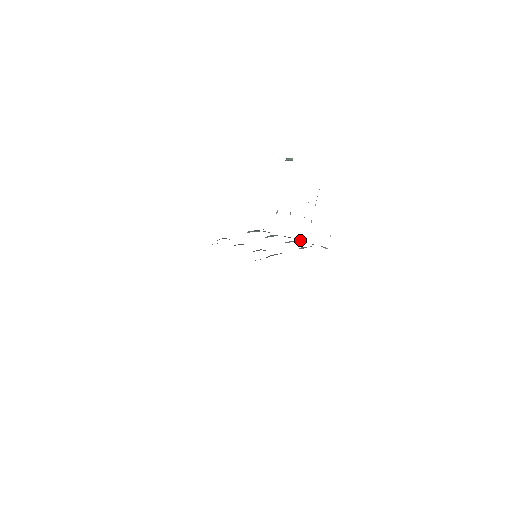
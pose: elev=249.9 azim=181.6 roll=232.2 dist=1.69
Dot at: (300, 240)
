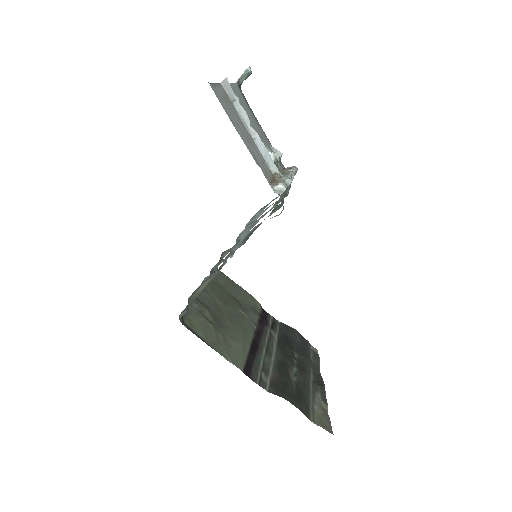
Dot at: occluded
